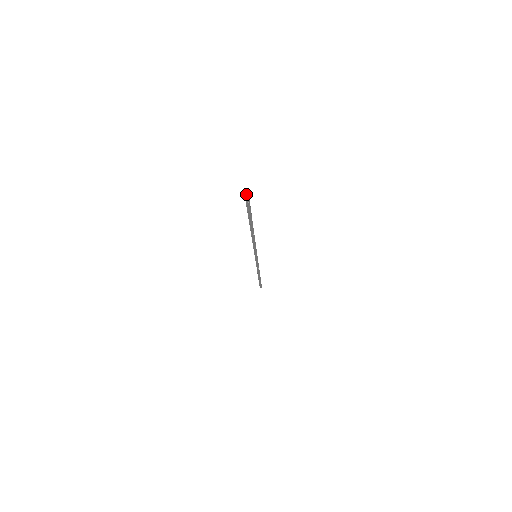
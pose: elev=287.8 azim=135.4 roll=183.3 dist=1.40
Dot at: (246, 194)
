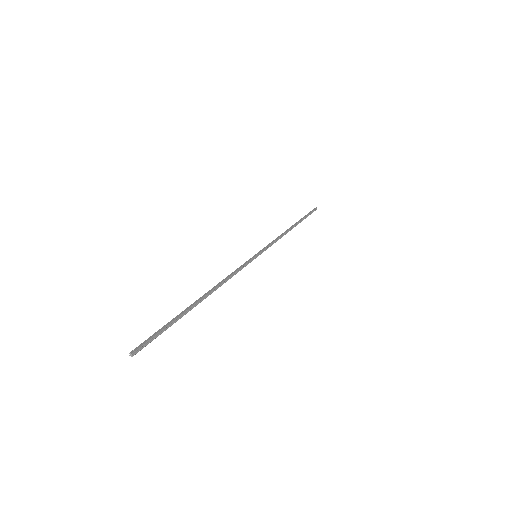
Dot at: (132, 354)
